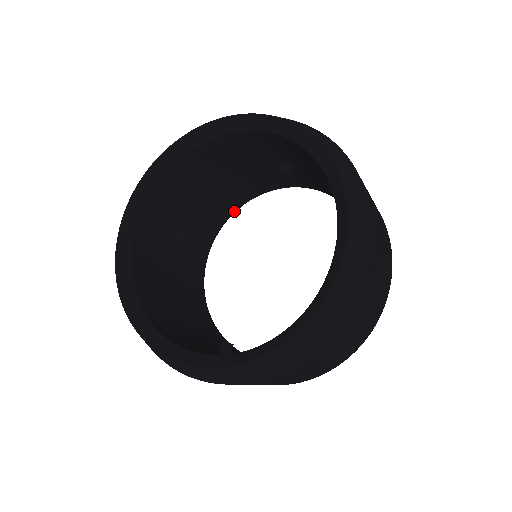
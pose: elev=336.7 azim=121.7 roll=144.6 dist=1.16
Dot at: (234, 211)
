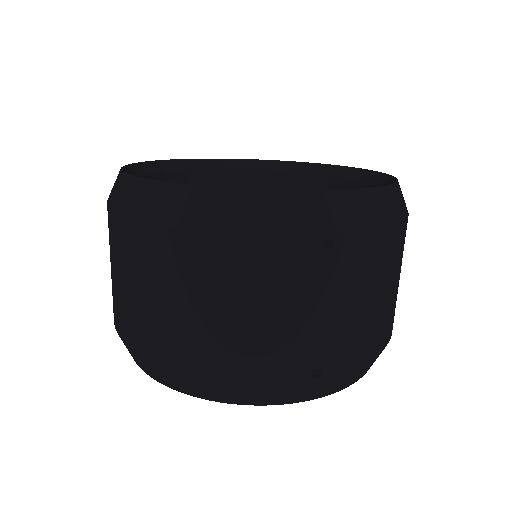
Dot at: occluded
